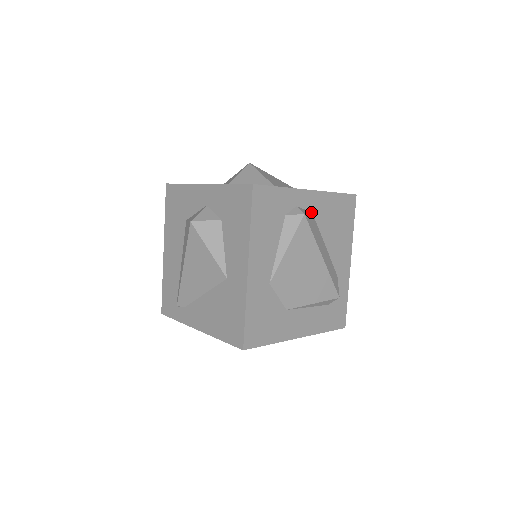
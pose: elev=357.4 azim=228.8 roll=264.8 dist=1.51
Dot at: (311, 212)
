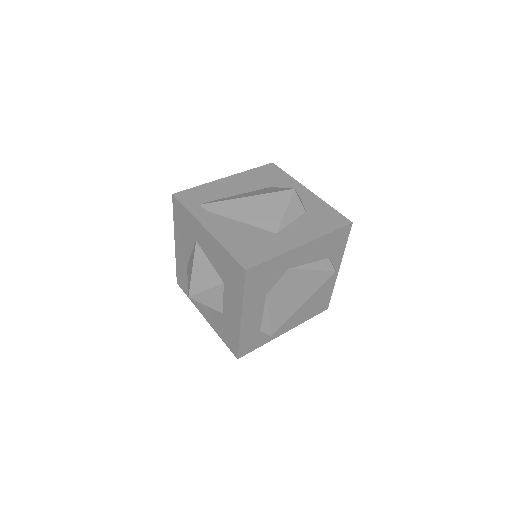
Dot at: occluded
